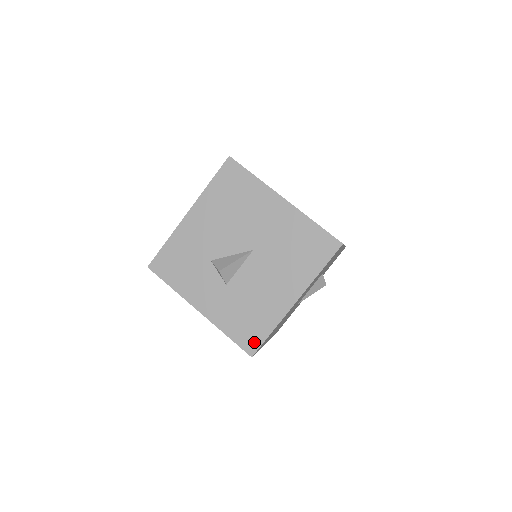
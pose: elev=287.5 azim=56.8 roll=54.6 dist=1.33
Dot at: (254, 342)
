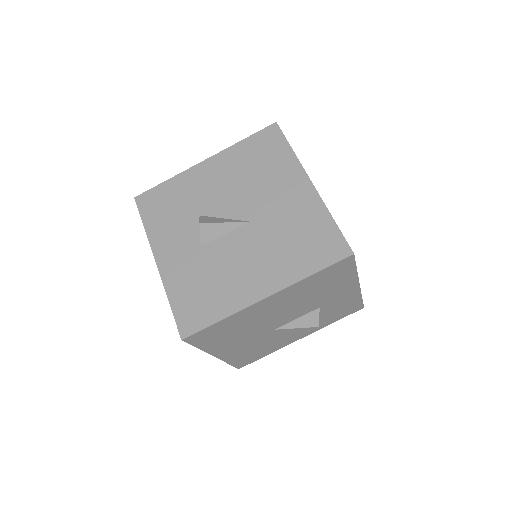
Dot at: (194, 323)
